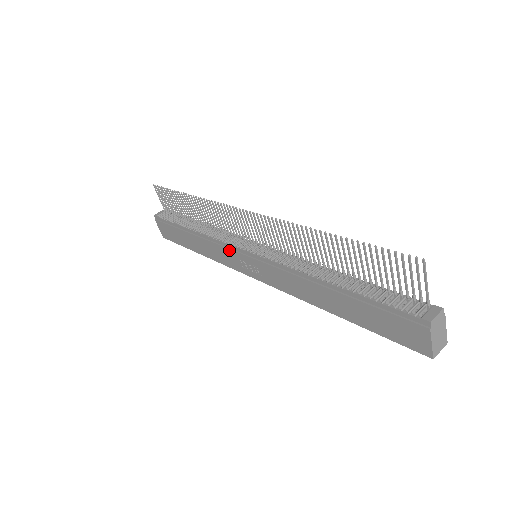
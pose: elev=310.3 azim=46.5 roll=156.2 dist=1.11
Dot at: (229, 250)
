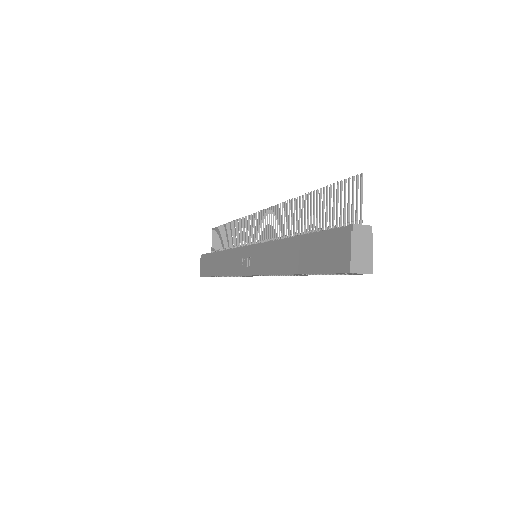
Dot at: (238, 252)
